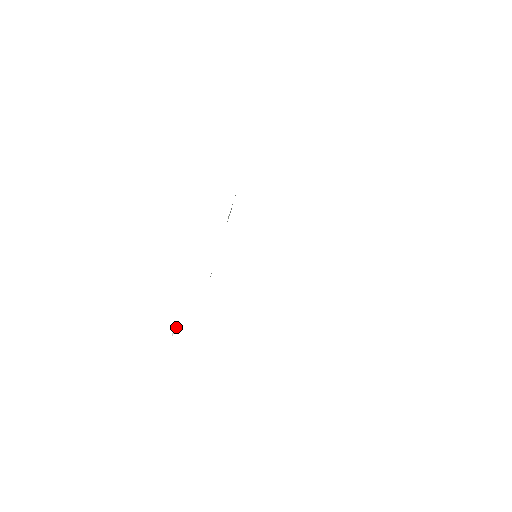
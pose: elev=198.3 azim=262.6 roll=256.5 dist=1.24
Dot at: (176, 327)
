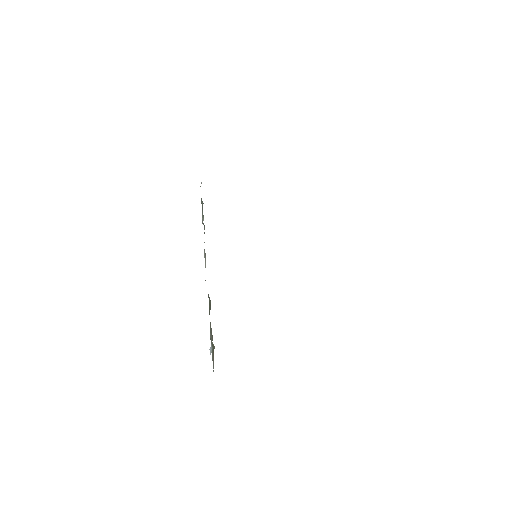
Dot at: (211, 345)
